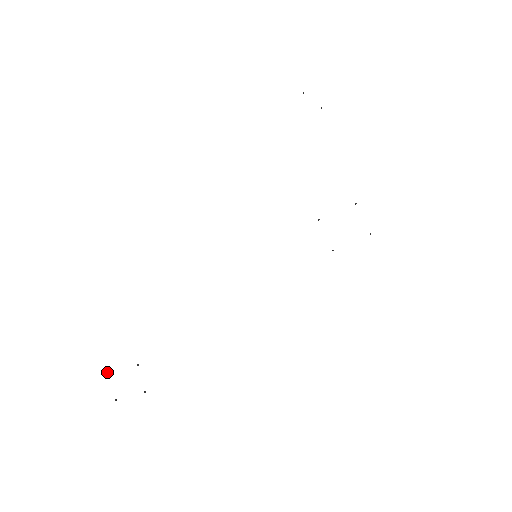
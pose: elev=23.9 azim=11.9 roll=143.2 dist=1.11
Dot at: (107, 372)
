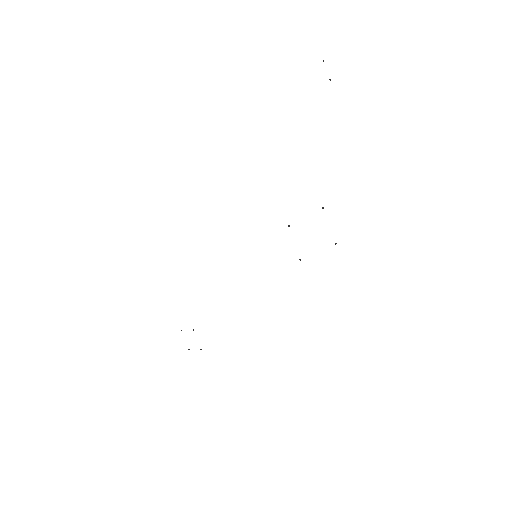
Dot at: occluded
